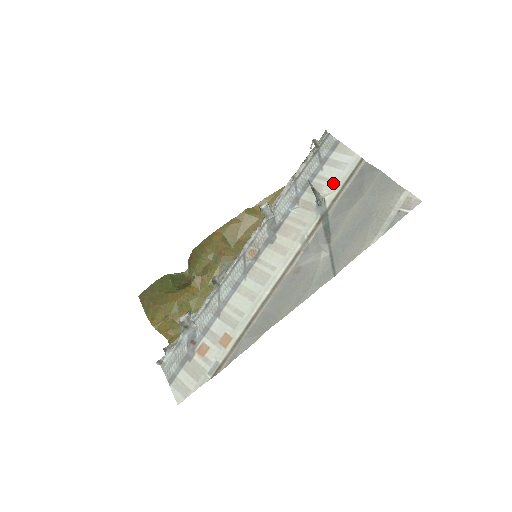
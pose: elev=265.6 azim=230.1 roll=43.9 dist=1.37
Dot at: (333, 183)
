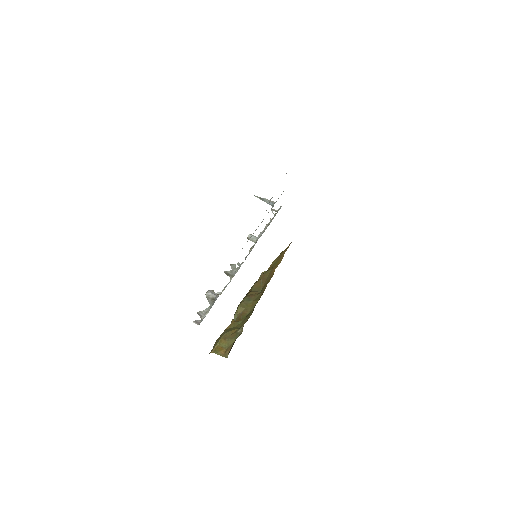
Dot at: occluded
